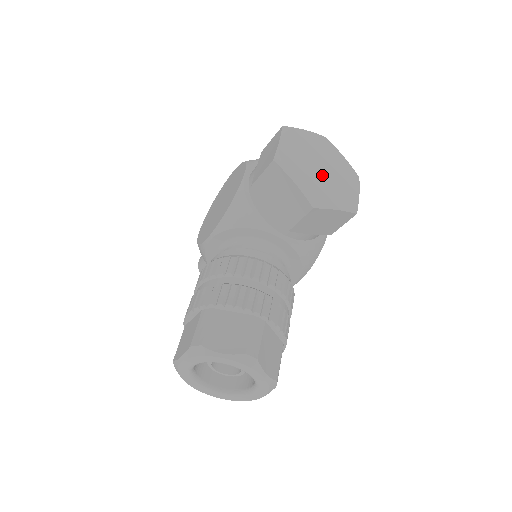
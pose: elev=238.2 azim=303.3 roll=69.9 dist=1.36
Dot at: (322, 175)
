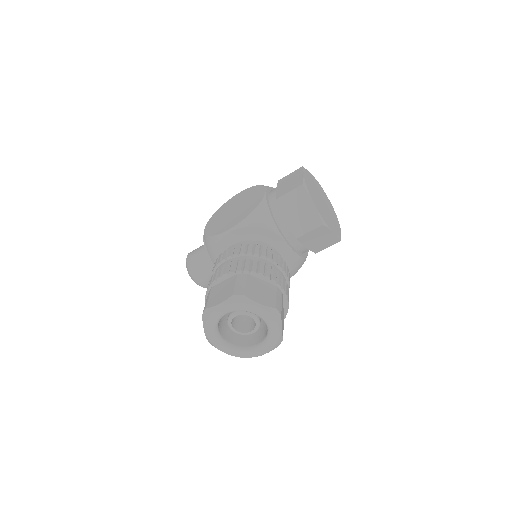
Dot at: (324, 207)
